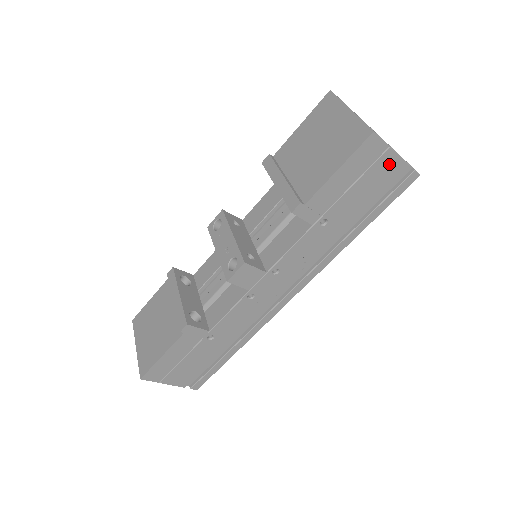
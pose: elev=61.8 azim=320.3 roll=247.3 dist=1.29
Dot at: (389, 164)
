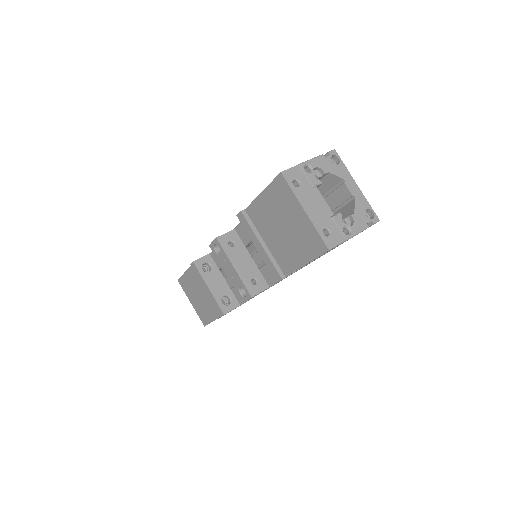
Dot at: occluded
